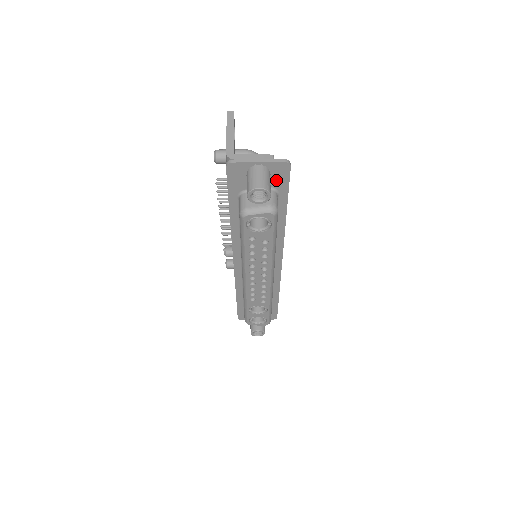
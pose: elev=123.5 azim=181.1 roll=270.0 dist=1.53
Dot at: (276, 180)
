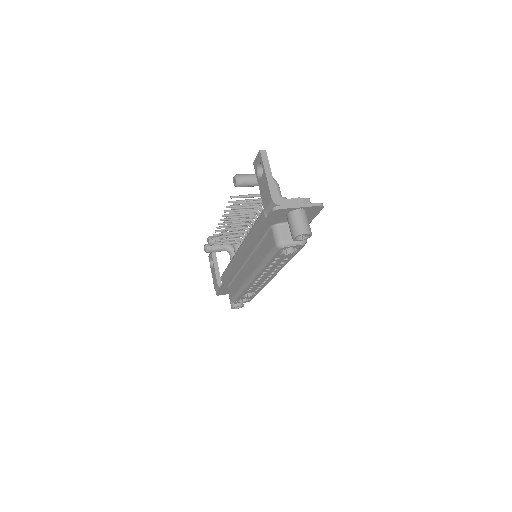
Dot at: (307, 216)
